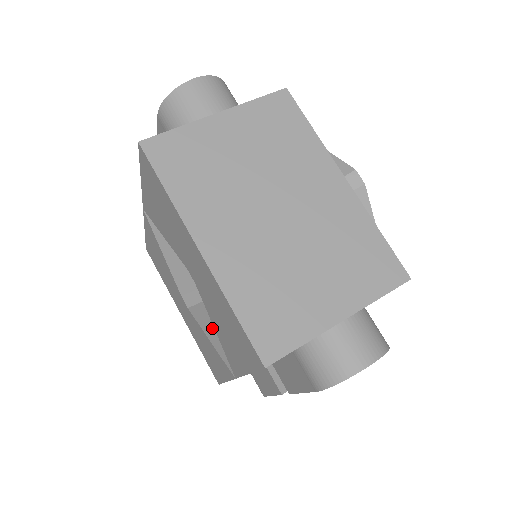
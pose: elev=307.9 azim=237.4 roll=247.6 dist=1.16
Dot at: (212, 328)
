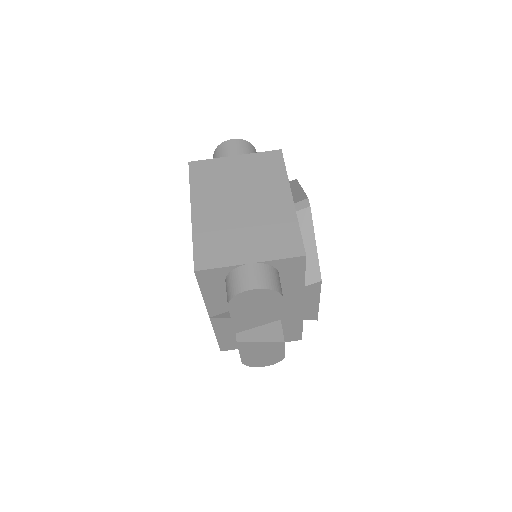
Dot at: occluded
